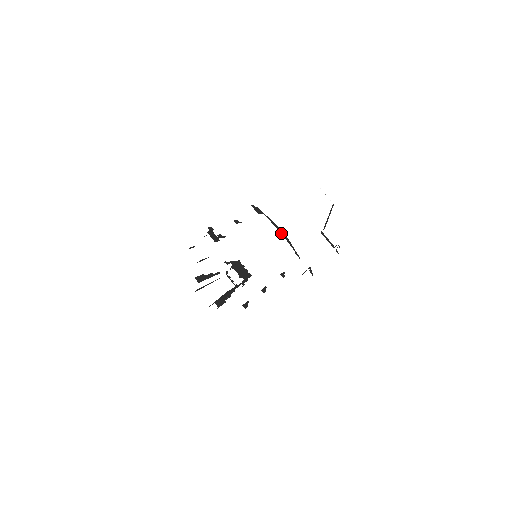
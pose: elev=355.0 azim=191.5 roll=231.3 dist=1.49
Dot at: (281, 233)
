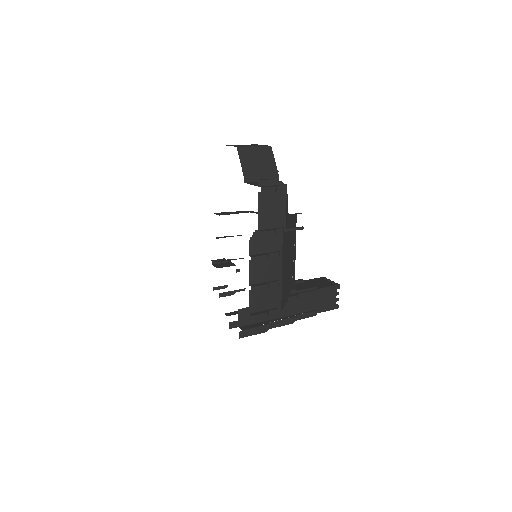
Dot at: occluded
